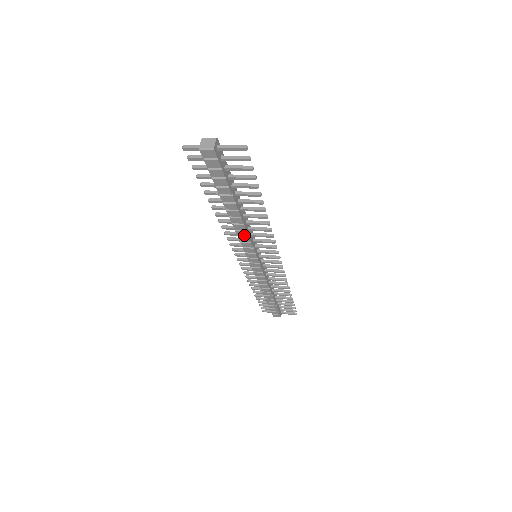
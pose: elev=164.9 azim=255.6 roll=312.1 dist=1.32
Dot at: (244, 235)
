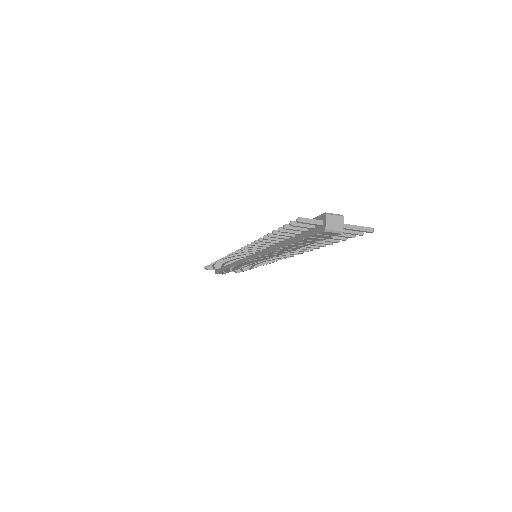
Dot at: (272, 255)
